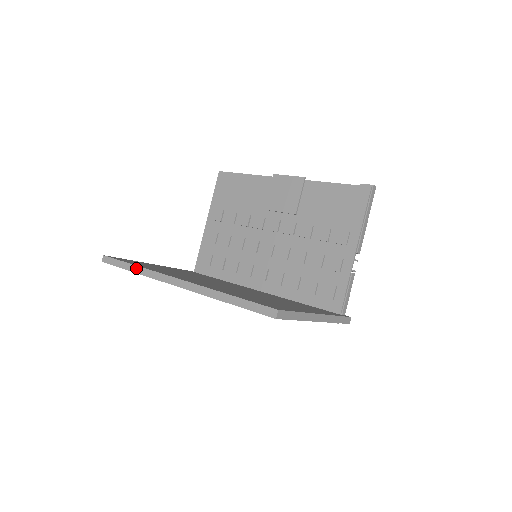
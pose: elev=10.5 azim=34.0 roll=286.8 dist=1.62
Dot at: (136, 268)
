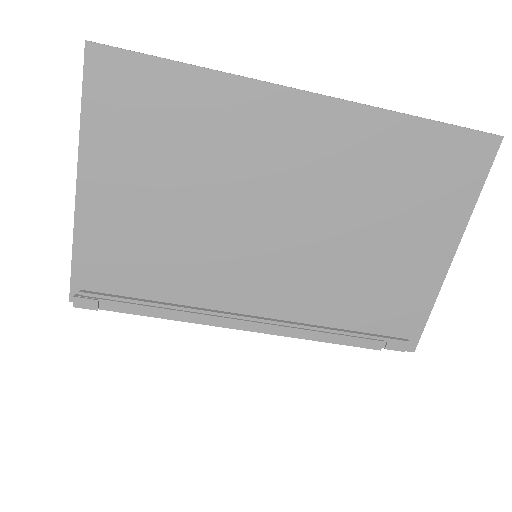
Dot at: occluded
